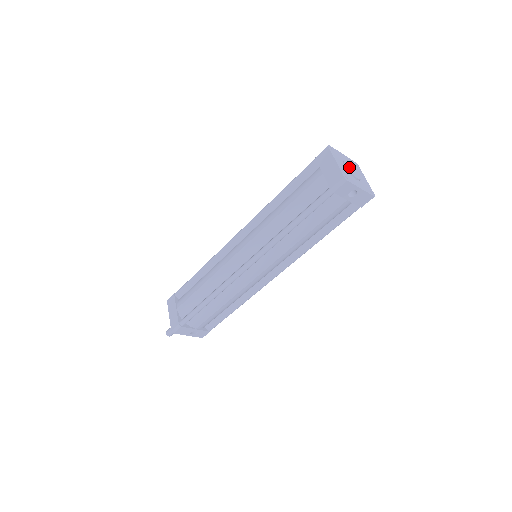
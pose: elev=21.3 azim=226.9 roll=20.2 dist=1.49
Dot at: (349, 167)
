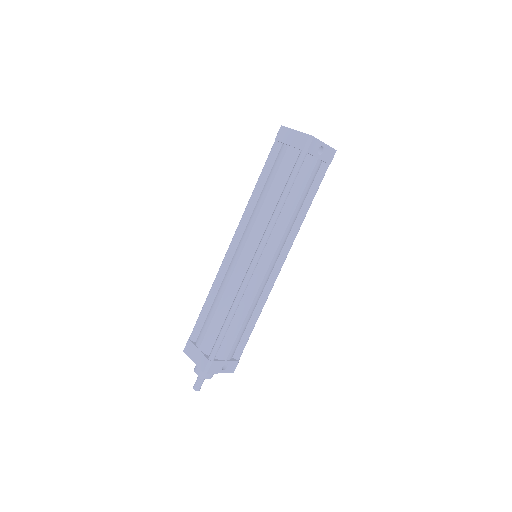
Dot at: occluded
